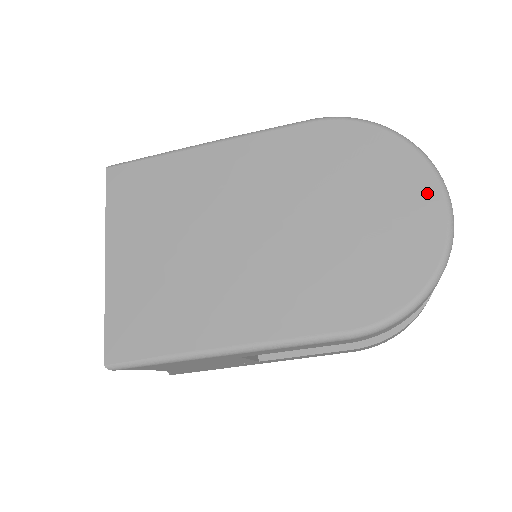
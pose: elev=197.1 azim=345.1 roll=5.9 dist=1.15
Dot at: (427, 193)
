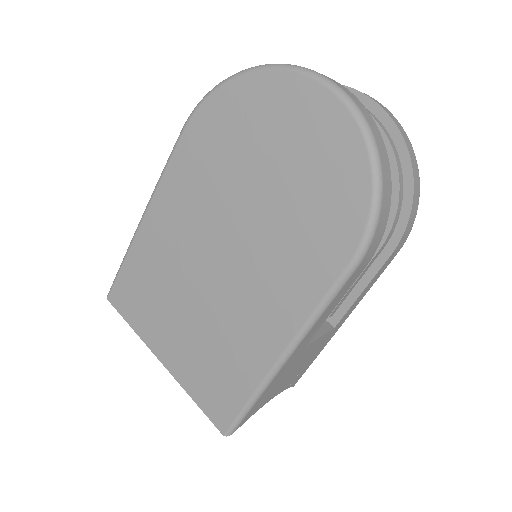
Dot at: (305, 95)
